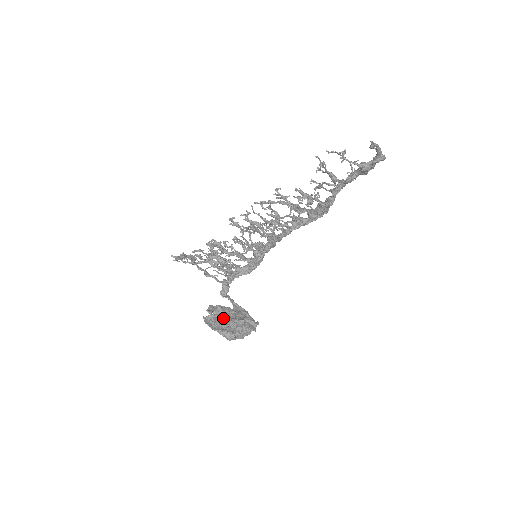
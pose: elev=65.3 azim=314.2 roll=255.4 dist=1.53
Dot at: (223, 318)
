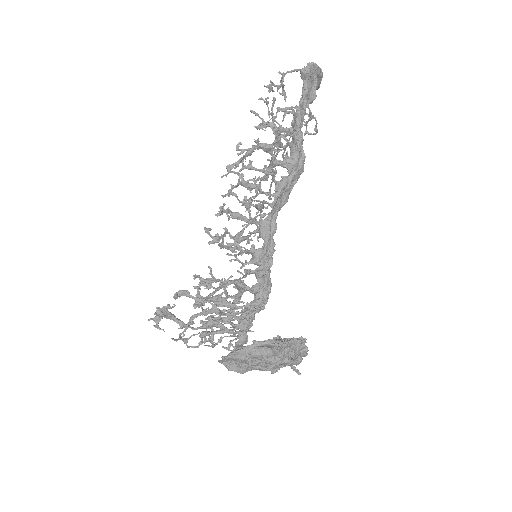
Dot at: occluded
